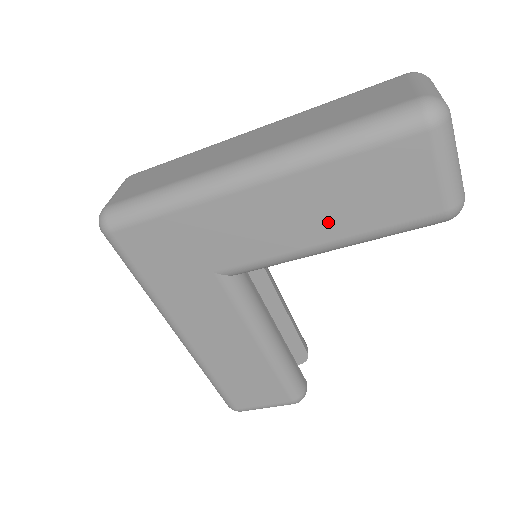
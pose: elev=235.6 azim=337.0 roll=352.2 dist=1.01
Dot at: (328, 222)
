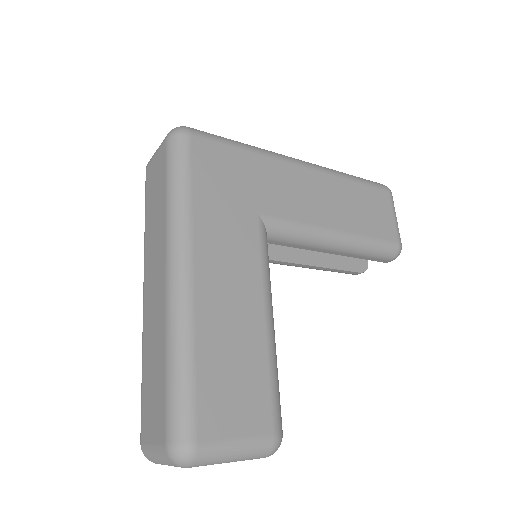
Dot at: (342, 216)
